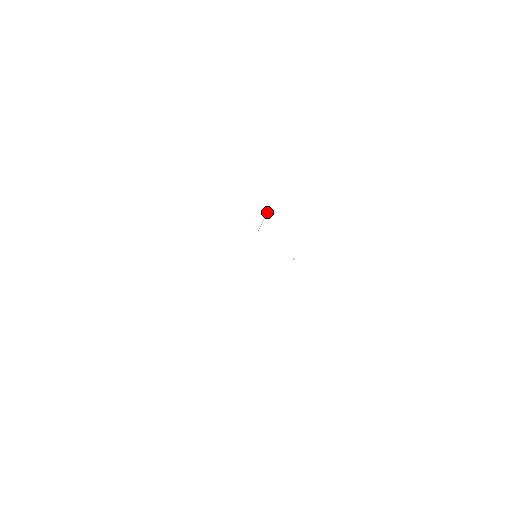
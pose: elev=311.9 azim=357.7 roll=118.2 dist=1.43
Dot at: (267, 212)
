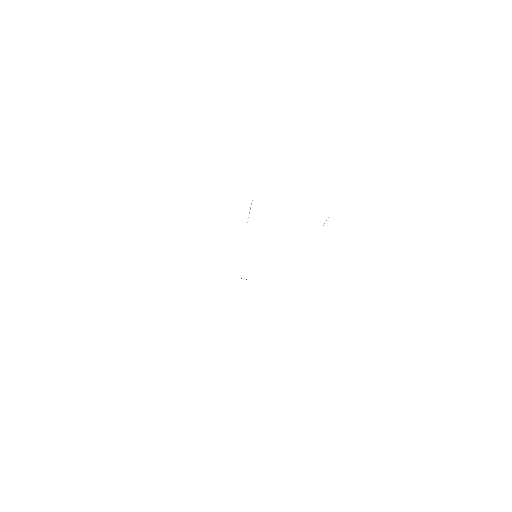
Dot at: occluded
